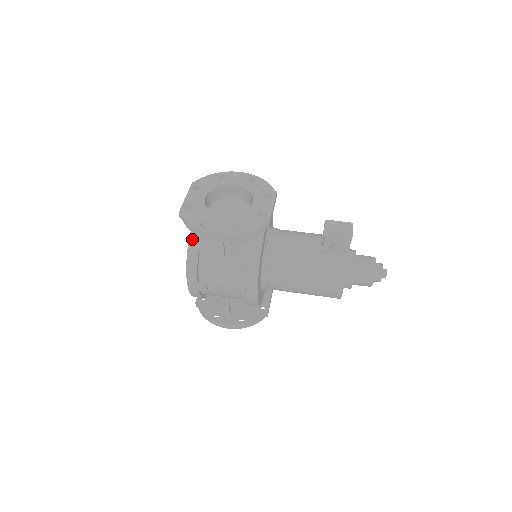
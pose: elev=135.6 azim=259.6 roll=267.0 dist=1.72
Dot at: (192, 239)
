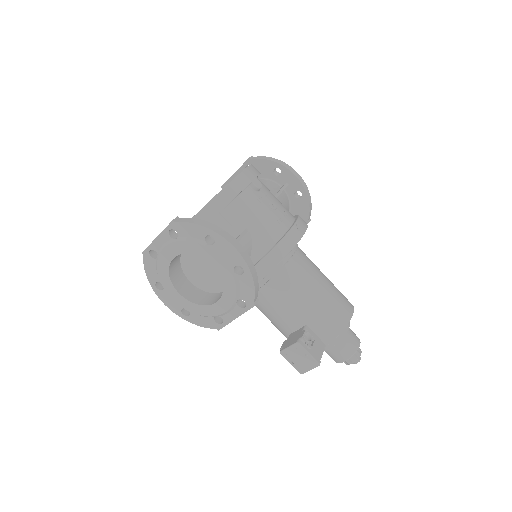
Dot at: occluded
